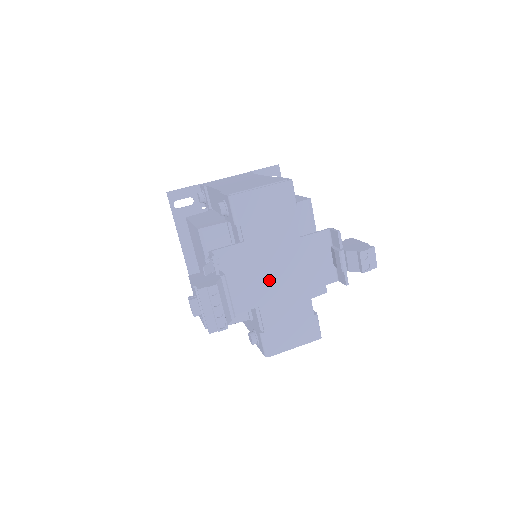
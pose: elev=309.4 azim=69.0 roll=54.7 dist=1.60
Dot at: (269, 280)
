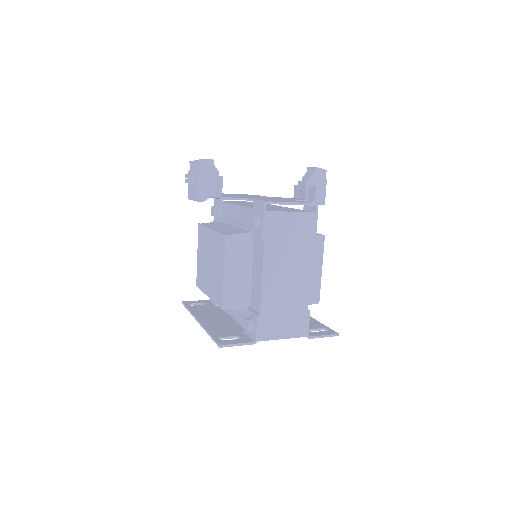
Dot at: occluded
